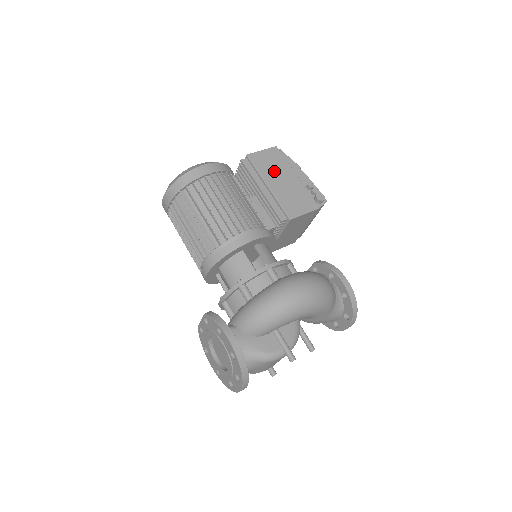
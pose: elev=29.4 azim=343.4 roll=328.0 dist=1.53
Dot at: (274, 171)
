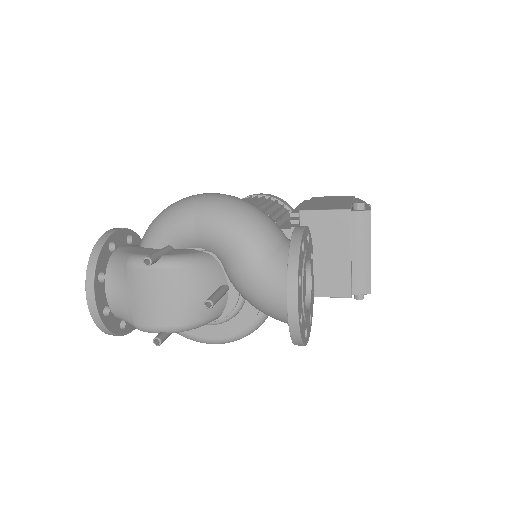
Dot at: (328, 200)
